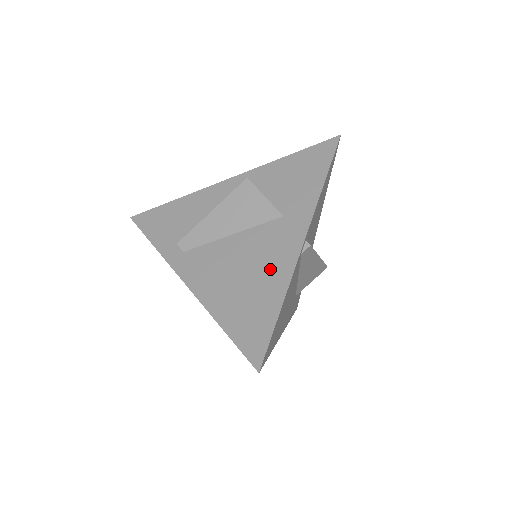
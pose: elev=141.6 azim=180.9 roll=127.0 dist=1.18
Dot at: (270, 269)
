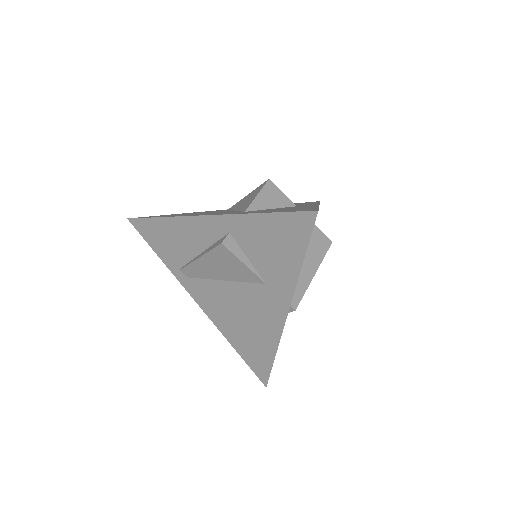
Dot at: (262, 326)
